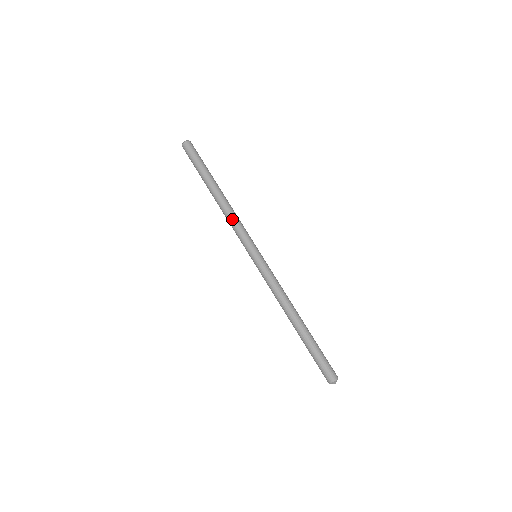
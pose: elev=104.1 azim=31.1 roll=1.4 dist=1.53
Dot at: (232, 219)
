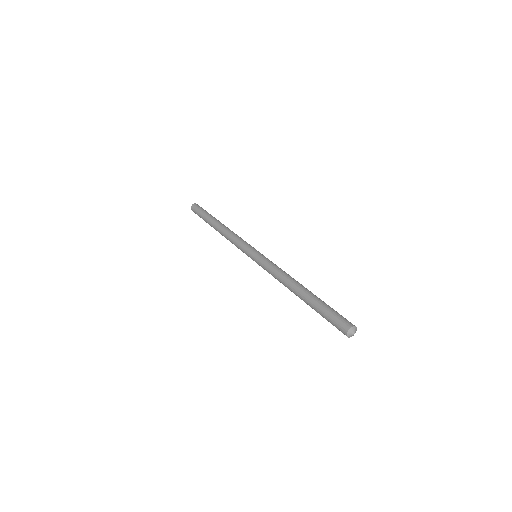
Dot at: (230, 238)
